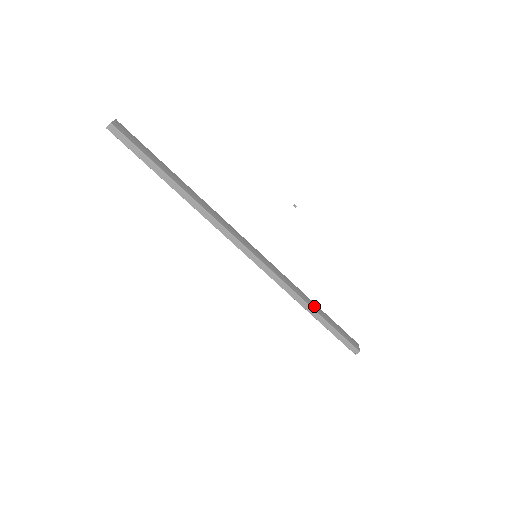
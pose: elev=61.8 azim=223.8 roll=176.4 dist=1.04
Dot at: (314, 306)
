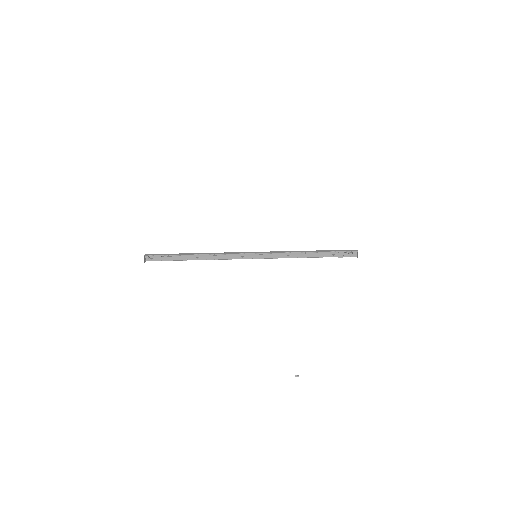
Dot at: (309, 254)
